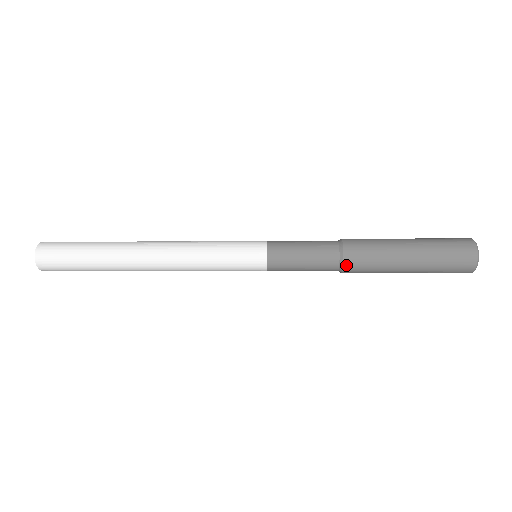
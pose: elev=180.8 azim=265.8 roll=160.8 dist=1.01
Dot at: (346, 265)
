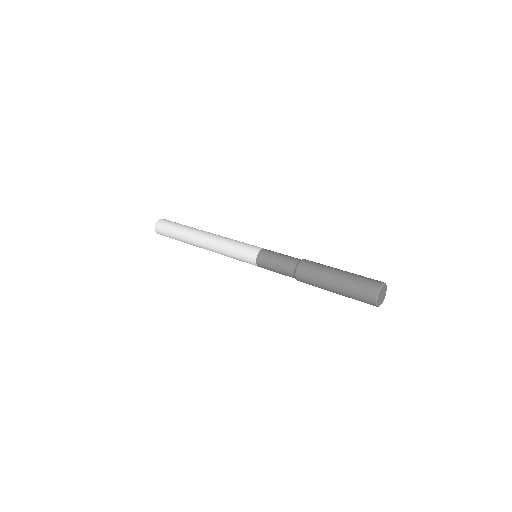
Dot at: (297, 277)
